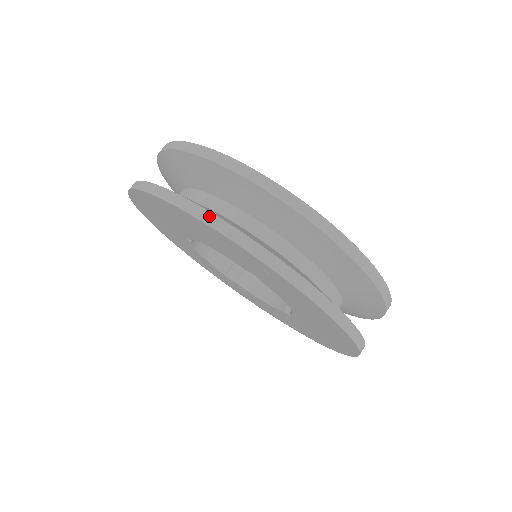
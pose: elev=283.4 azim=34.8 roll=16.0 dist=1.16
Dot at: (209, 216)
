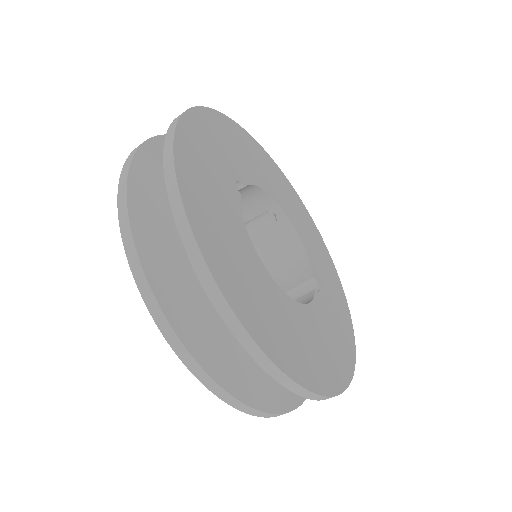
Dot at: (157, 310)
